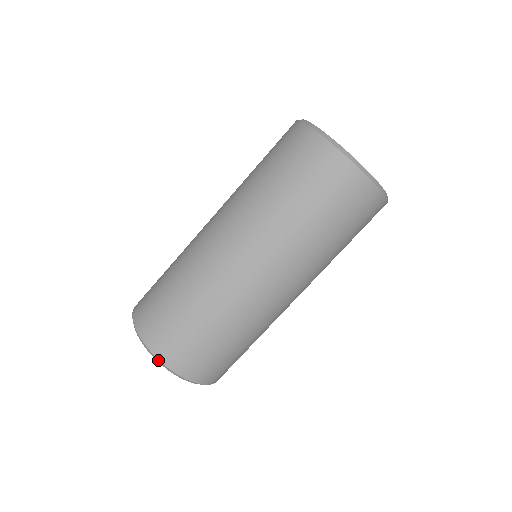
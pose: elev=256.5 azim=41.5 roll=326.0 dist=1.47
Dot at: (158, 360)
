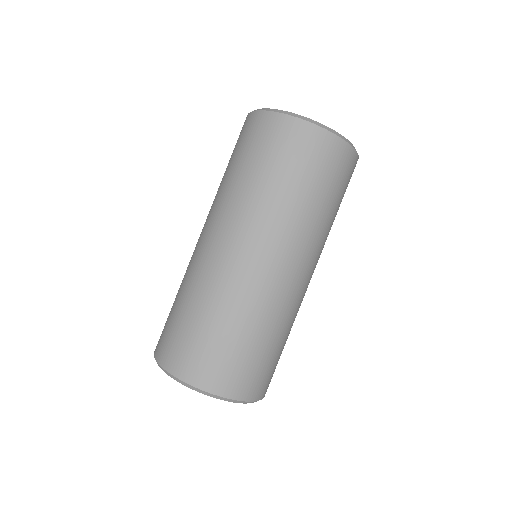
Dot at: (185, 383)
